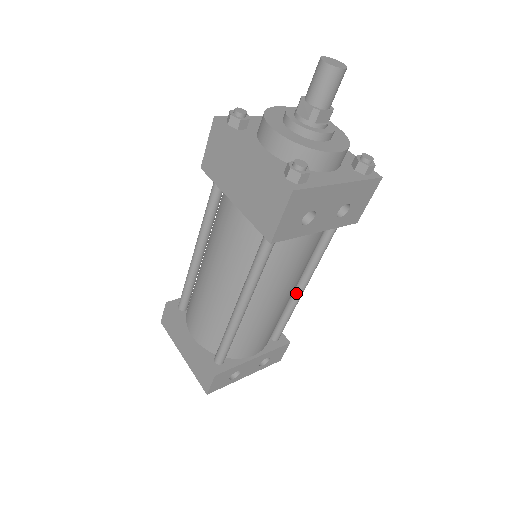
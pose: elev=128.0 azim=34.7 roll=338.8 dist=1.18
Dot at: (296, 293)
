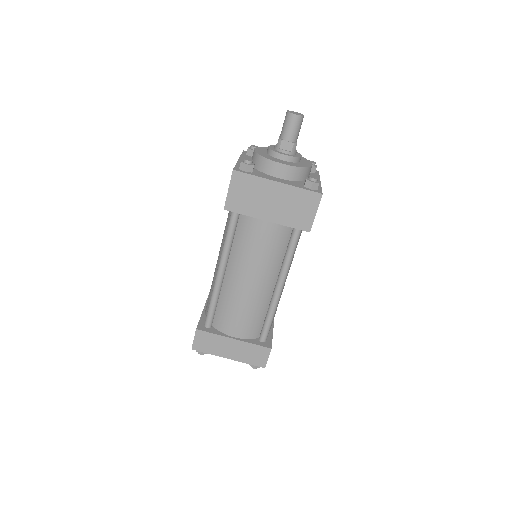
Dot at: occluded
